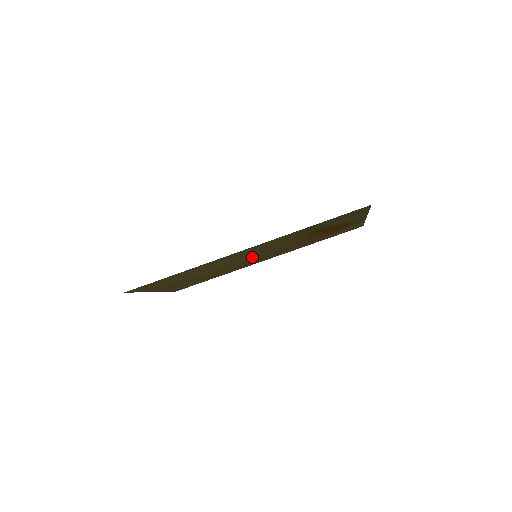
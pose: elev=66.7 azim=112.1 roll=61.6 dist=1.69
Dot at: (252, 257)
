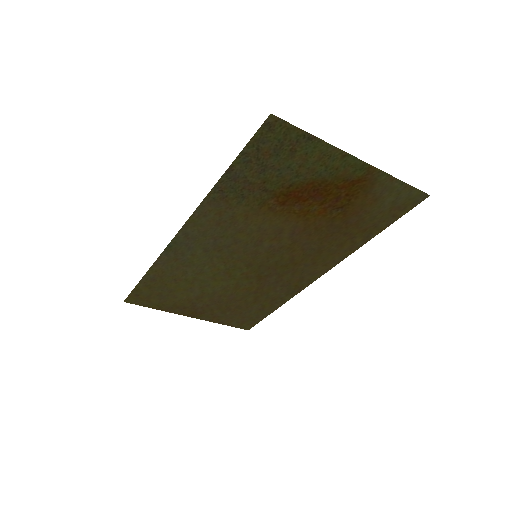
Dot at: (255, 259)
